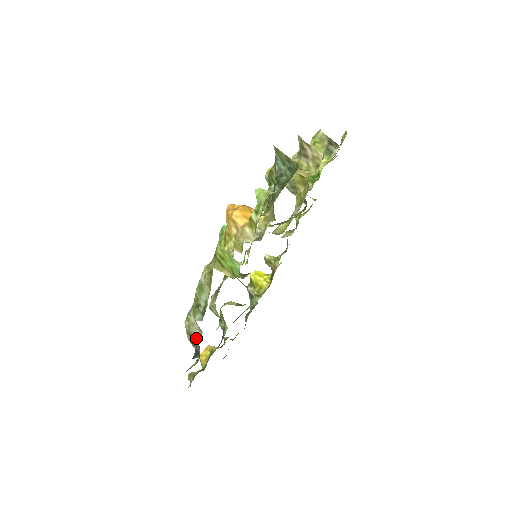
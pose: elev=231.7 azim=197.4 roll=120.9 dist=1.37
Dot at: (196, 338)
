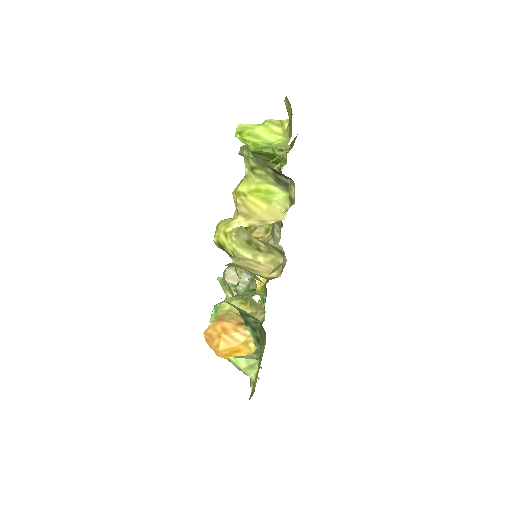
Dot at: occluded
